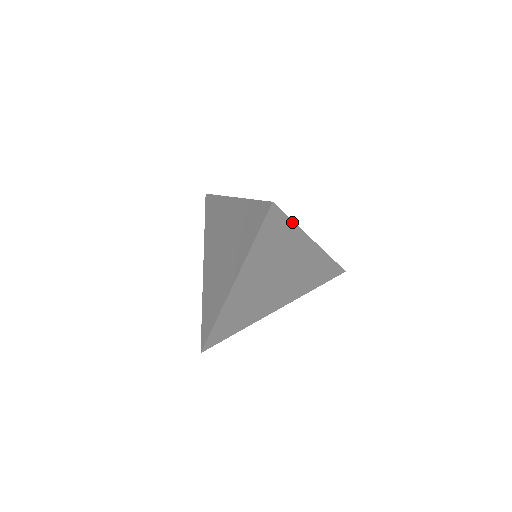
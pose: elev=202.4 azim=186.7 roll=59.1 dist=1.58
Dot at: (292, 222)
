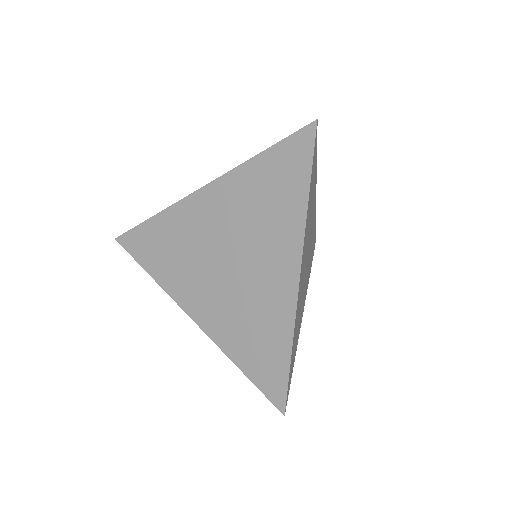
Dot at: (316, 160)
